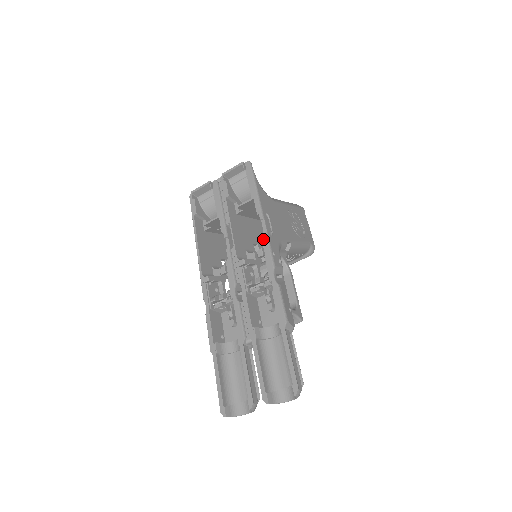
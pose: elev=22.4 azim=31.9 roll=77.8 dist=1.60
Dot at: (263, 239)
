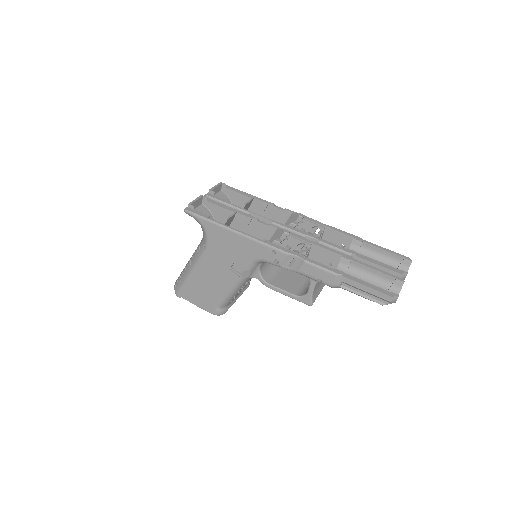
Dot at: occluded
